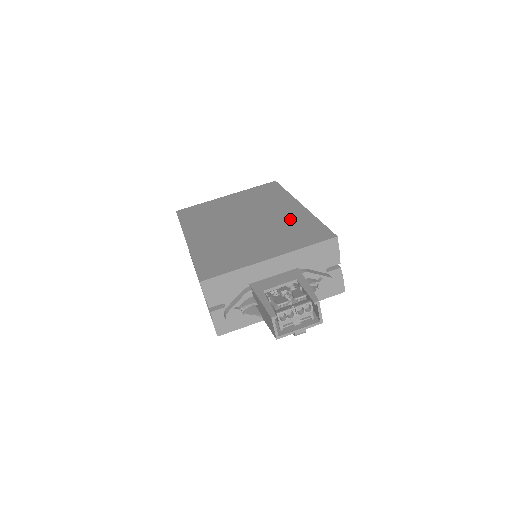
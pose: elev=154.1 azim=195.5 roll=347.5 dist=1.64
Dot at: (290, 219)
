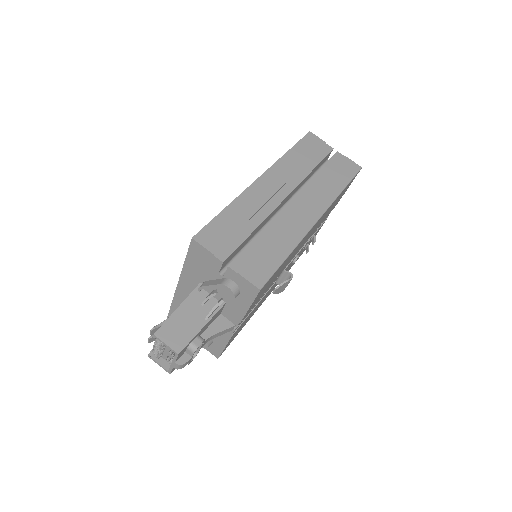
Dot at: occluded
